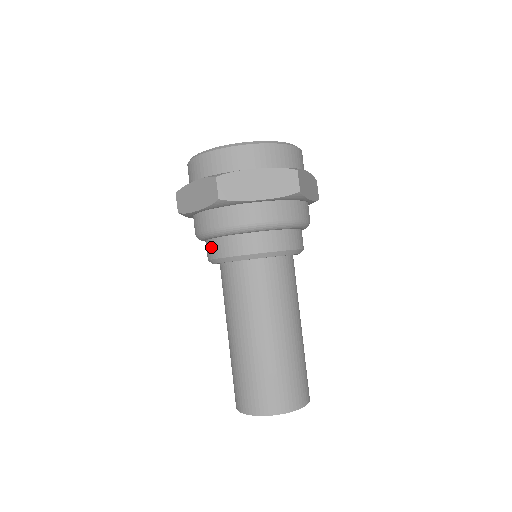
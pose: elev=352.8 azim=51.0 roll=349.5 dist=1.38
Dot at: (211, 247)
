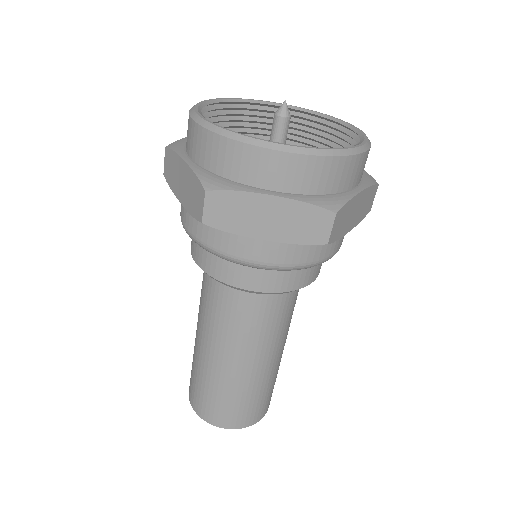
Dot at: (246, 275)
